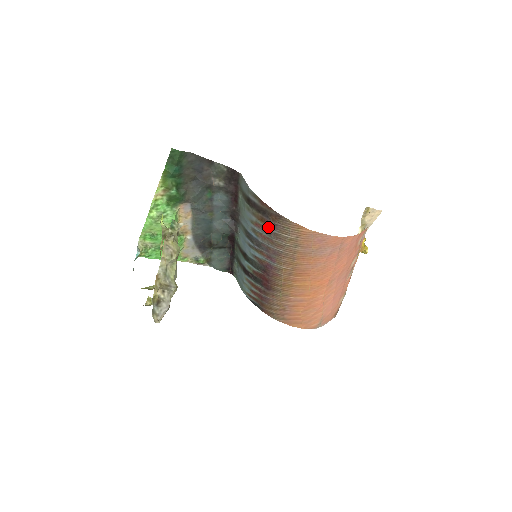
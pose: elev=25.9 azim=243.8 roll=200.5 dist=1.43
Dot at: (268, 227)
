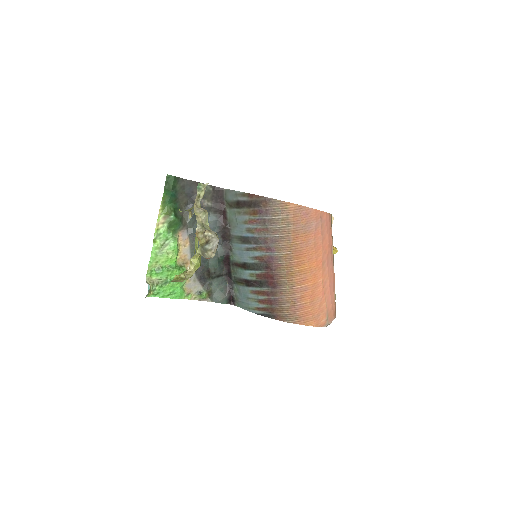
Dot at: (261, 217)
